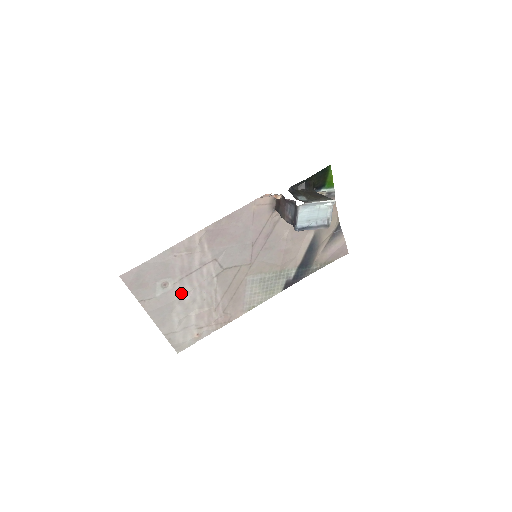
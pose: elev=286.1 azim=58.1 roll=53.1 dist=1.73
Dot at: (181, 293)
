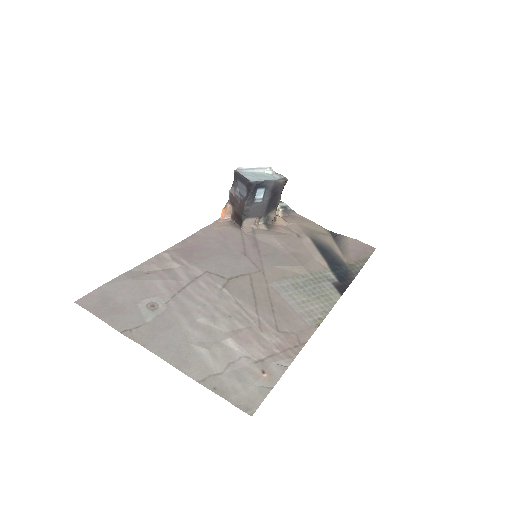
Dot at: (185, 313)
